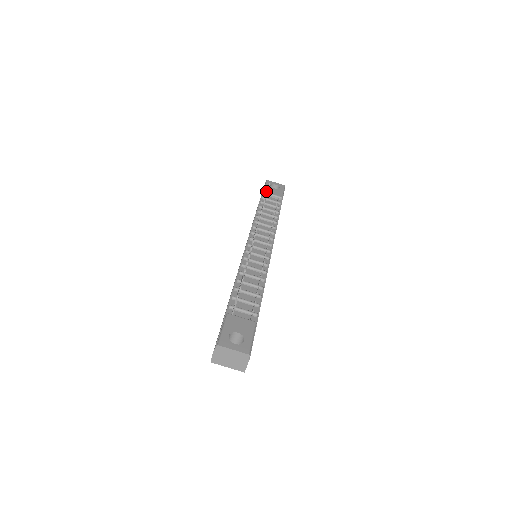
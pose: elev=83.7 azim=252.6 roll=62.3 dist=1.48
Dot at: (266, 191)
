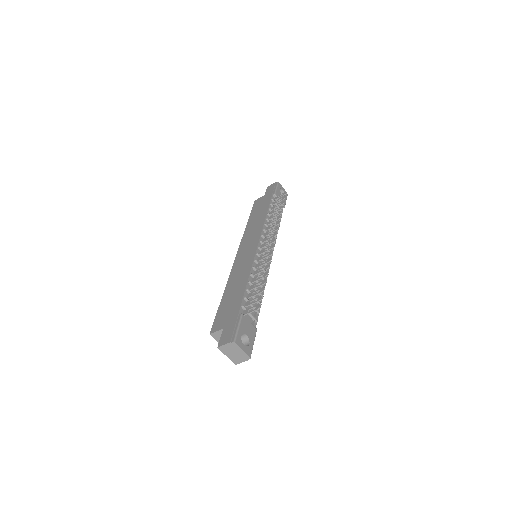
Dot at: (277, 194)
